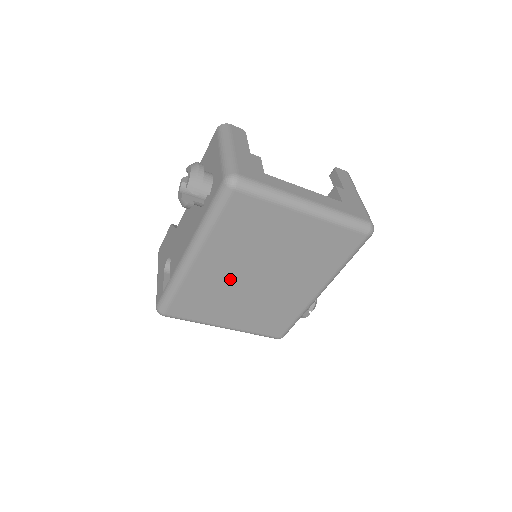
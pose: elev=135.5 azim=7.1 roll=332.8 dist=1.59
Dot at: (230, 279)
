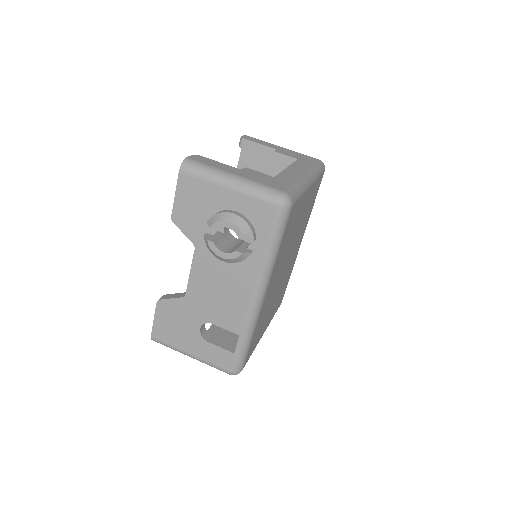
Dot at: (274, 288)
